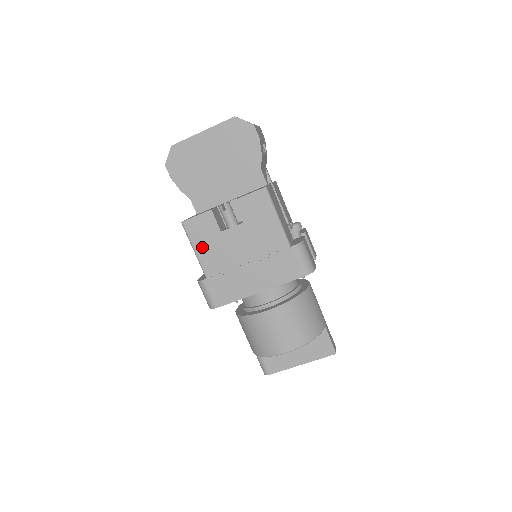
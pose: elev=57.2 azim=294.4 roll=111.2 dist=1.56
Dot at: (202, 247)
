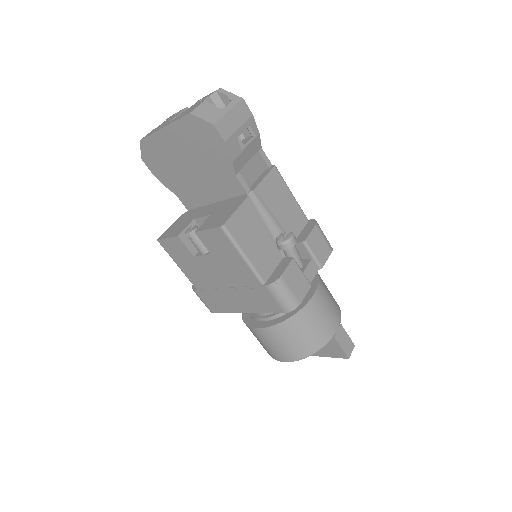
Dot at: (183, 265)
